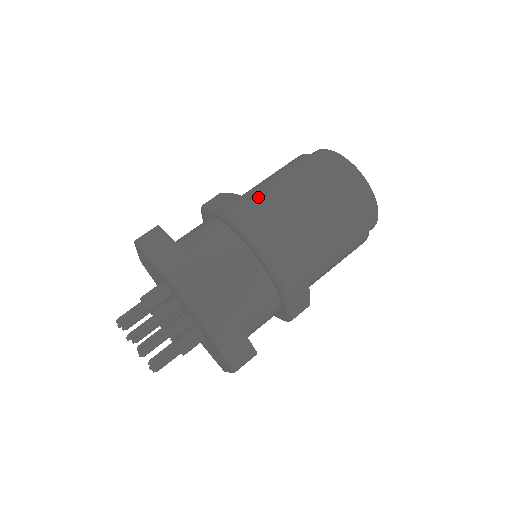
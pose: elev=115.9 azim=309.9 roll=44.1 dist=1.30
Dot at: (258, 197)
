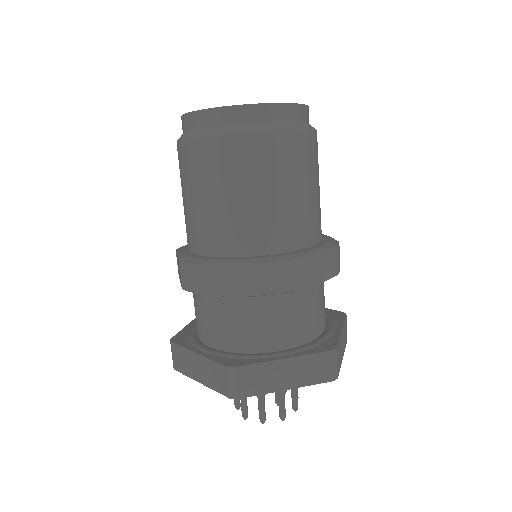
Dot at: (253, 239)
